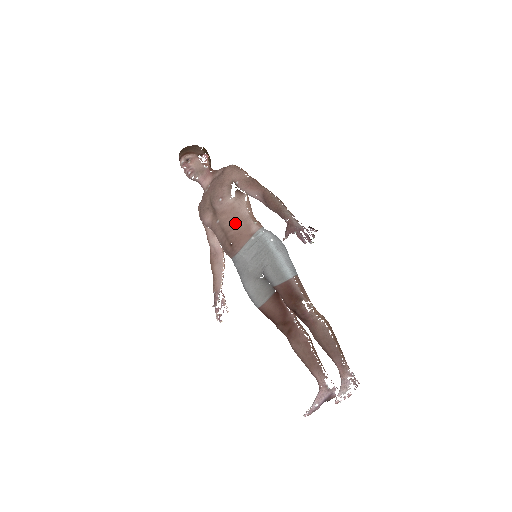
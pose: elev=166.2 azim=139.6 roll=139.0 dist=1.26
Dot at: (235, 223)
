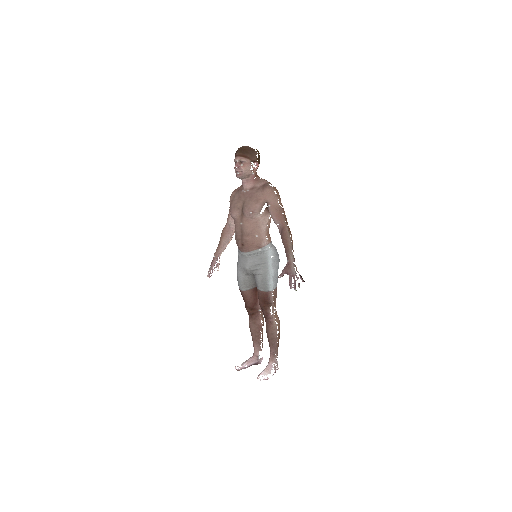
Dot at: (253, 233)
